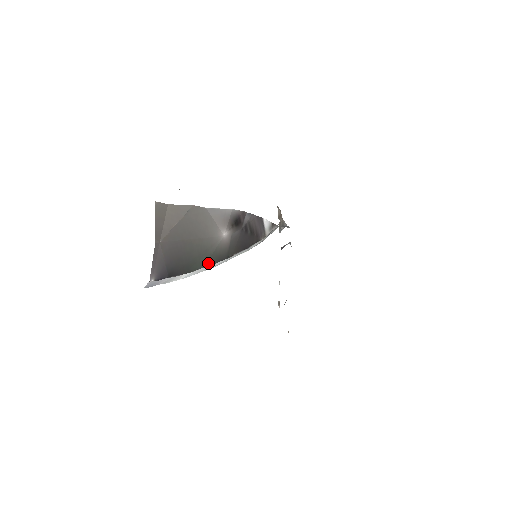
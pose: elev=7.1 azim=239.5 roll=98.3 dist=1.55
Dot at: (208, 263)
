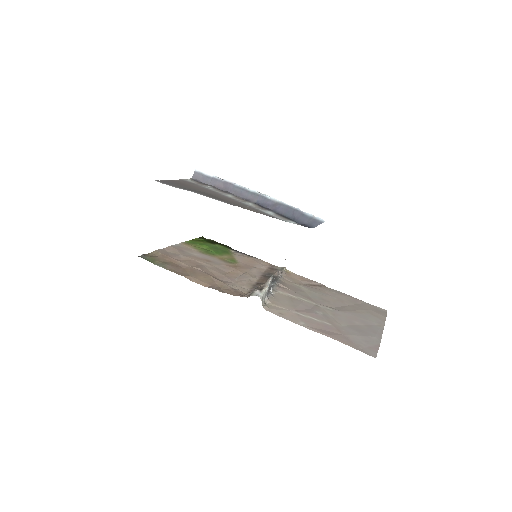
Dot at: occluded
